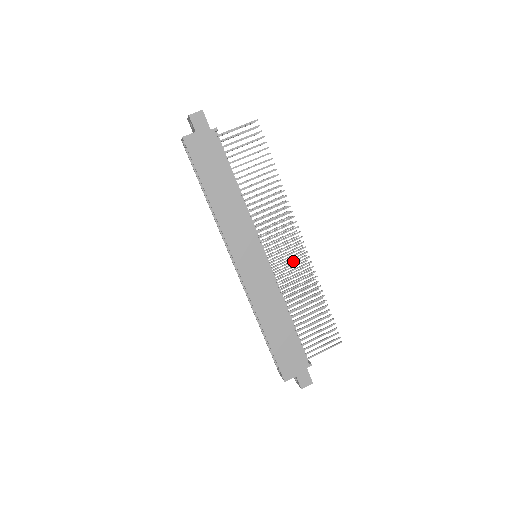
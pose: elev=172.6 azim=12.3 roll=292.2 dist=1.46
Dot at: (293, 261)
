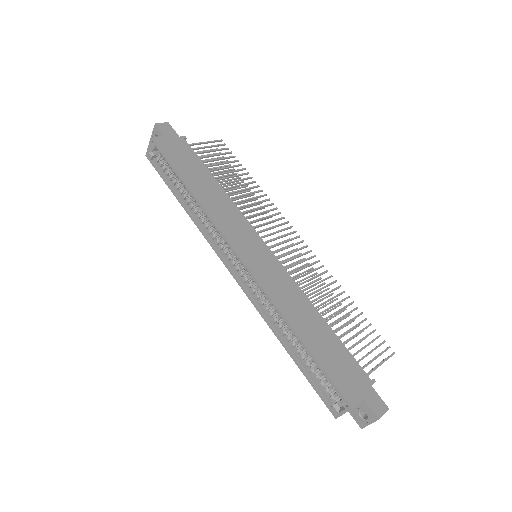
Dot at: (298, 268)
